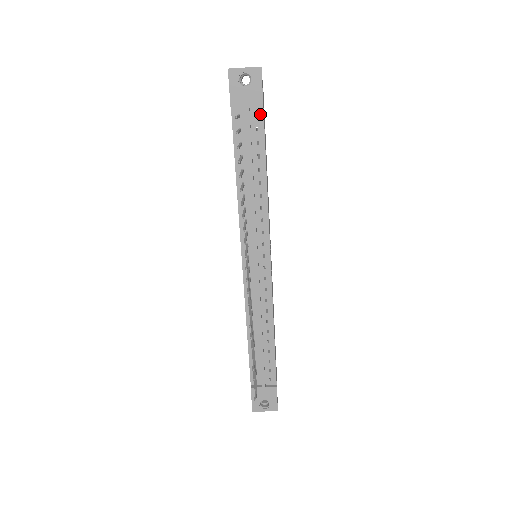
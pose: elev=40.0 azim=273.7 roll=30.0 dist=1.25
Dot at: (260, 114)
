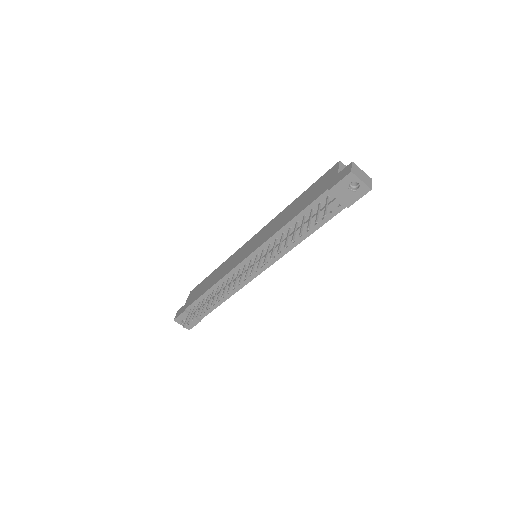
Dot at: (342, 207)
